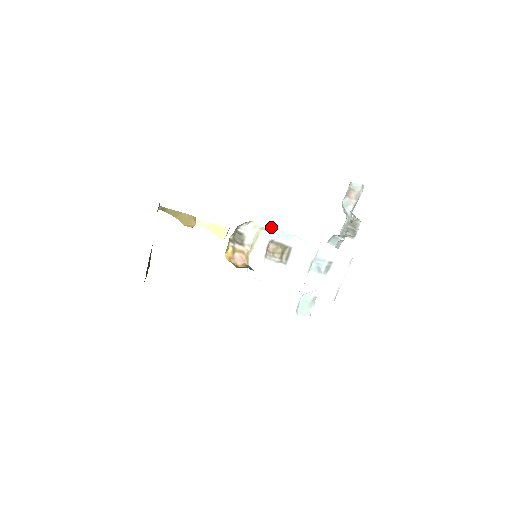
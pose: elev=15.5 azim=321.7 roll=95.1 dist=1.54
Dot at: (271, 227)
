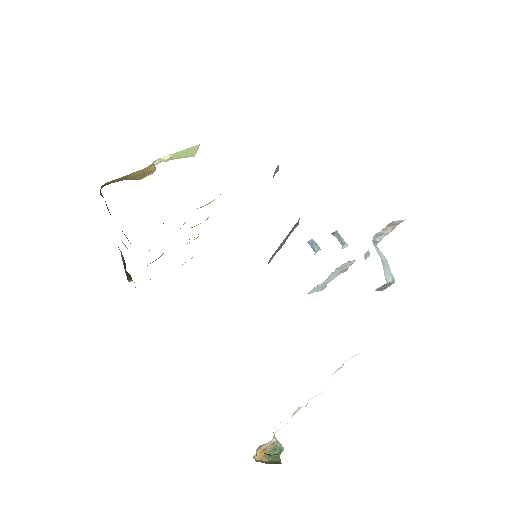
Dot at: occluded
